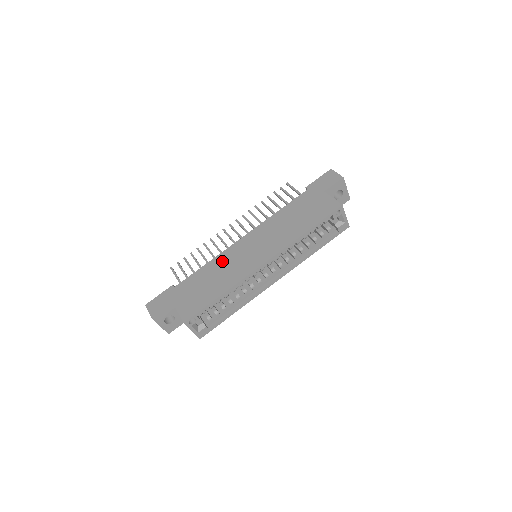
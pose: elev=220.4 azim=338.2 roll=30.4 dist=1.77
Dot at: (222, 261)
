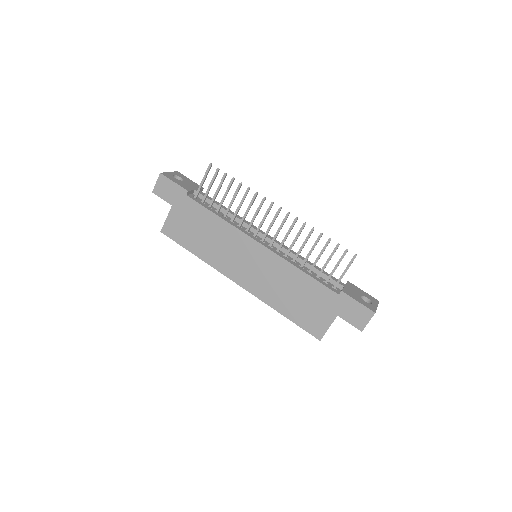
Dot at: (227, 235)
